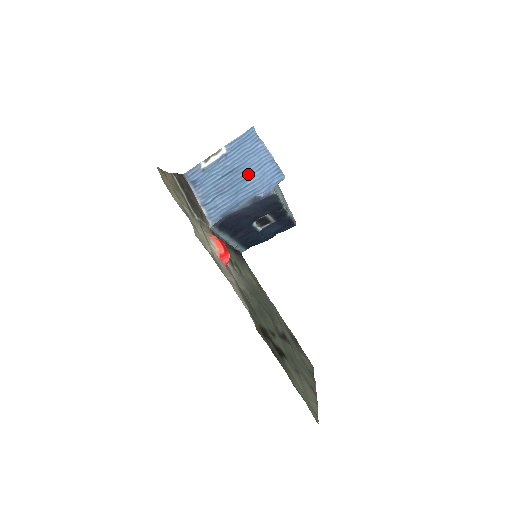
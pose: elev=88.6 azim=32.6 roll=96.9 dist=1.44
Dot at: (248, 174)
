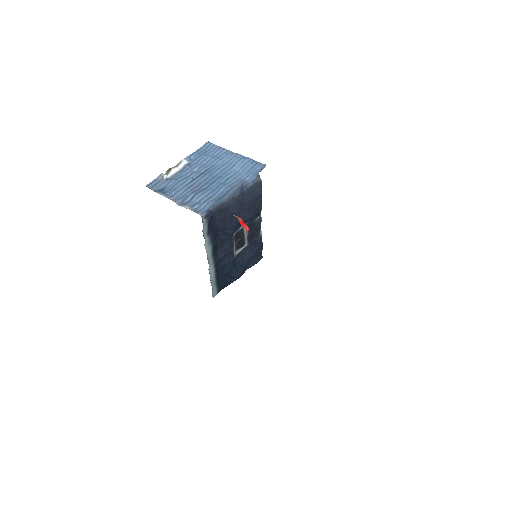
Dot at: (223, 171)
